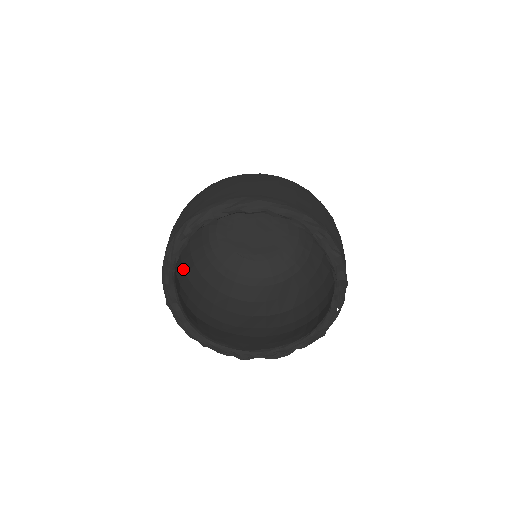
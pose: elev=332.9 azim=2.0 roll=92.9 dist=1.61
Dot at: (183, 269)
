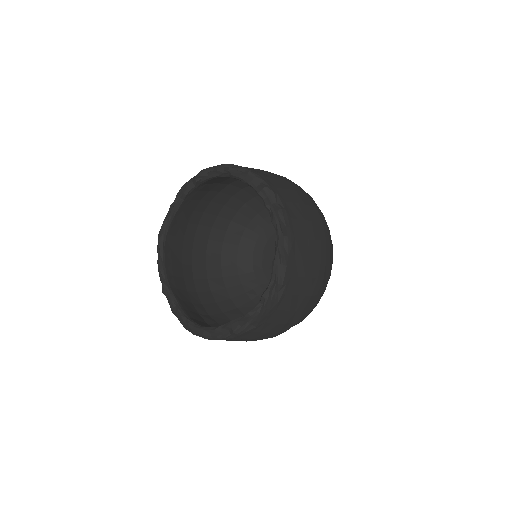
Dot at: (218, 308)
